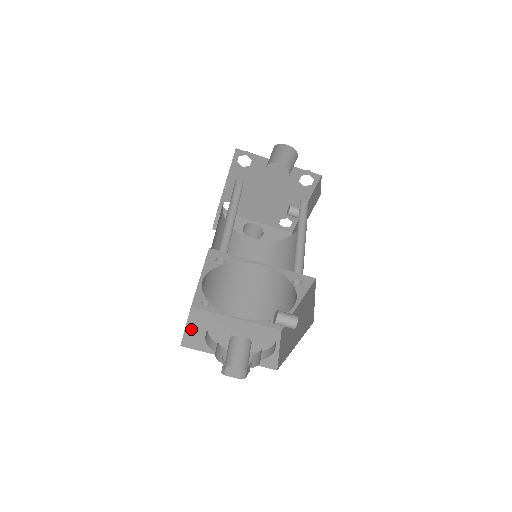
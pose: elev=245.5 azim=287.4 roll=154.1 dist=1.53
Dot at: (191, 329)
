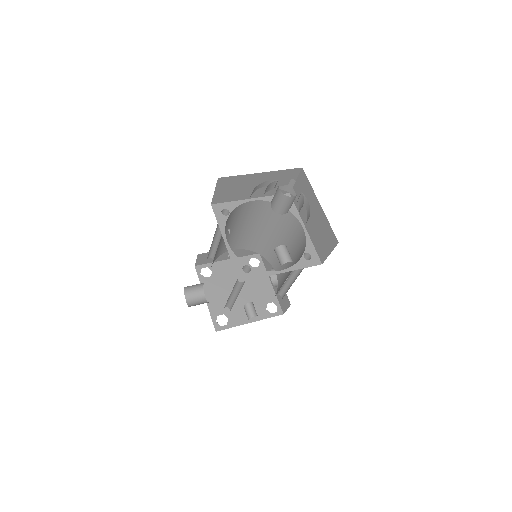
Dot at: occluded
